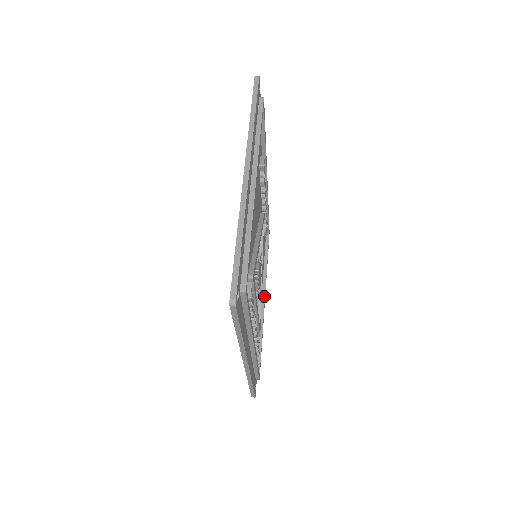
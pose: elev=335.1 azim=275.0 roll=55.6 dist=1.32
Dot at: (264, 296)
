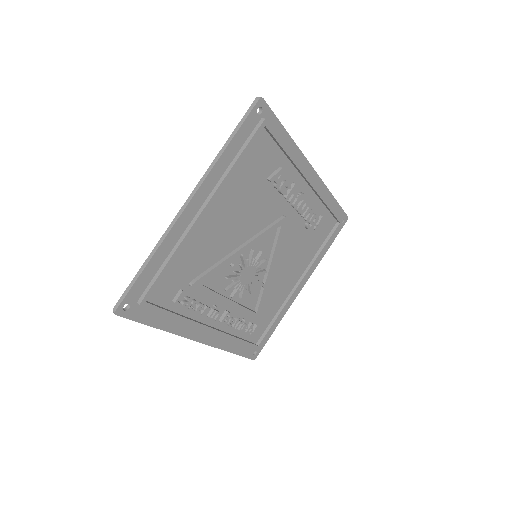
Dot at: (299, 282)
